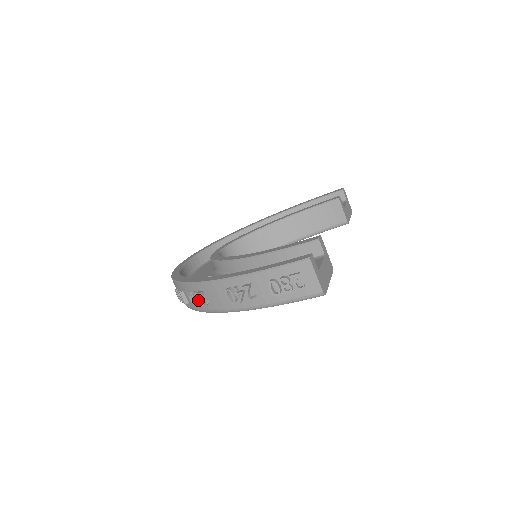
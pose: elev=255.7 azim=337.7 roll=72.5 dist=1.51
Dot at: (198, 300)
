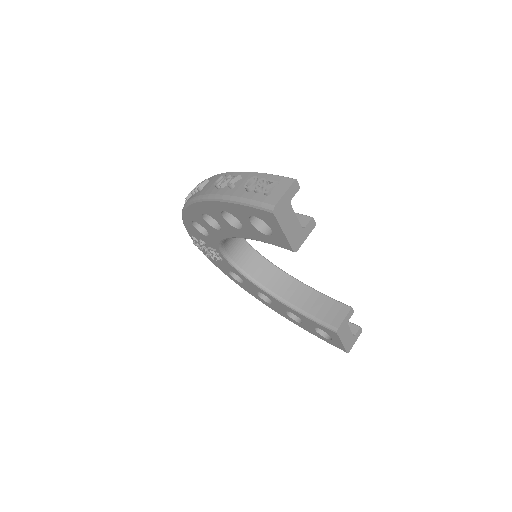
Dot at: (198, 186)
